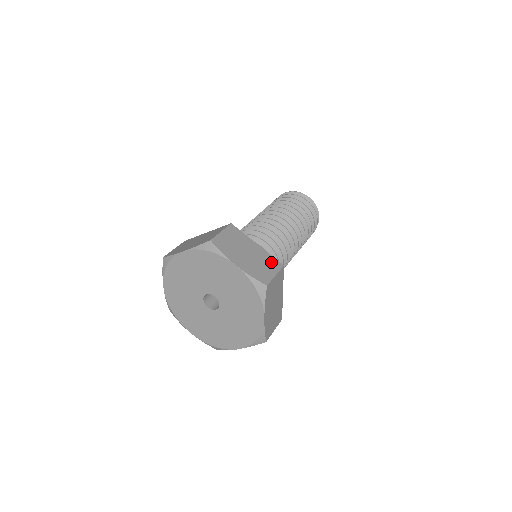
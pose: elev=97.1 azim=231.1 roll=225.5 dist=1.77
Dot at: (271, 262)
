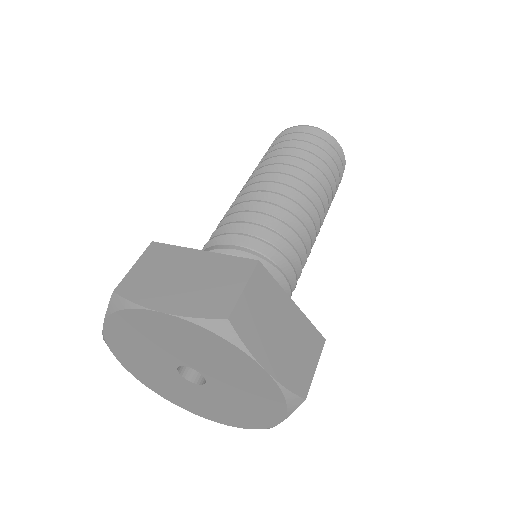
Dot at: (311, 339)
